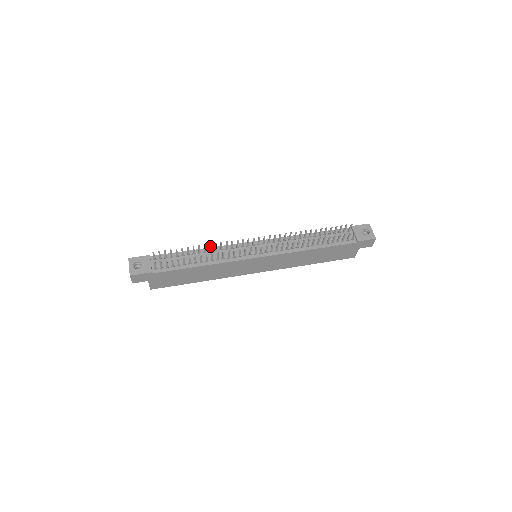
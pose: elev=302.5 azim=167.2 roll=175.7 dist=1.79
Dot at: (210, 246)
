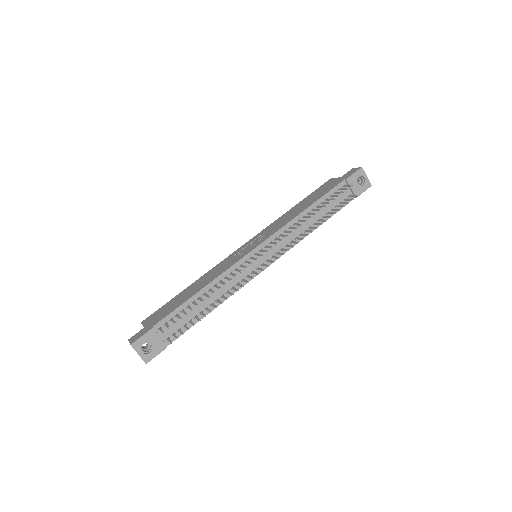
Dot at: (218, 288)
